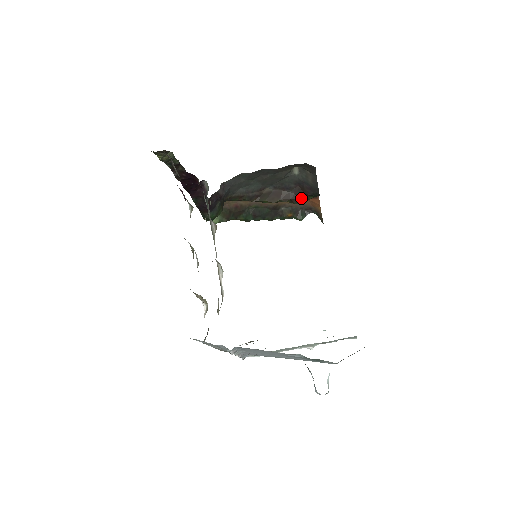
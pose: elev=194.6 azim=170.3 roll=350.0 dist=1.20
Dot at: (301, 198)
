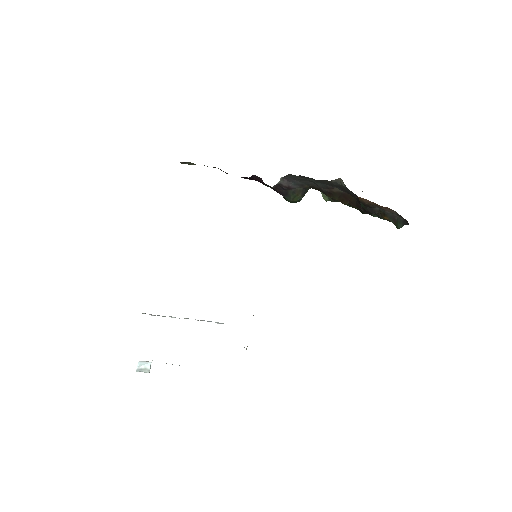
Dot at: (363, 210)
